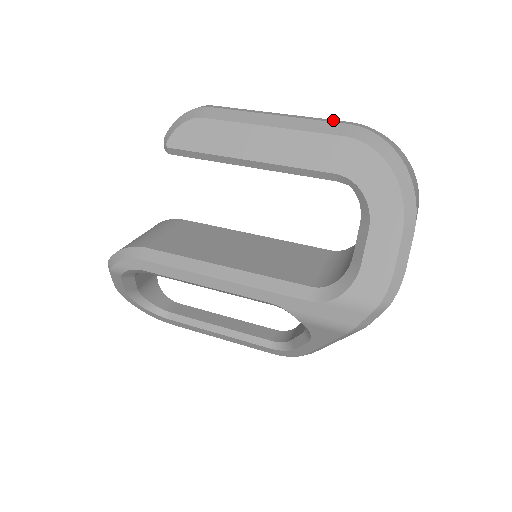
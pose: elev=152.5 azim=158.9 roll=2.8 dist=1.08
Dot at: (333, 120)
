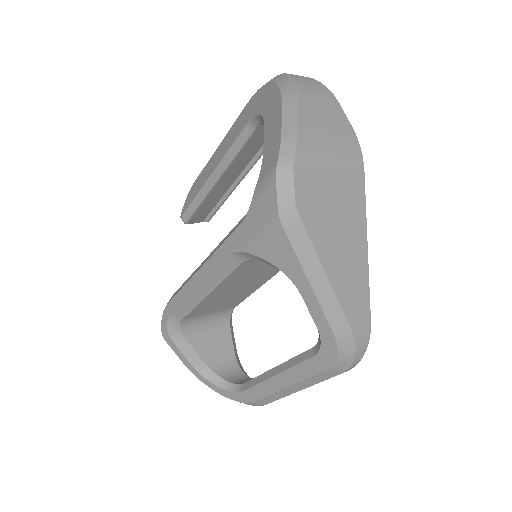
Dot at: occluded
